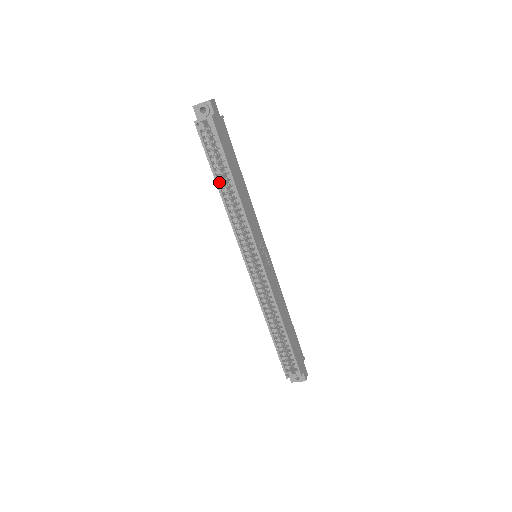
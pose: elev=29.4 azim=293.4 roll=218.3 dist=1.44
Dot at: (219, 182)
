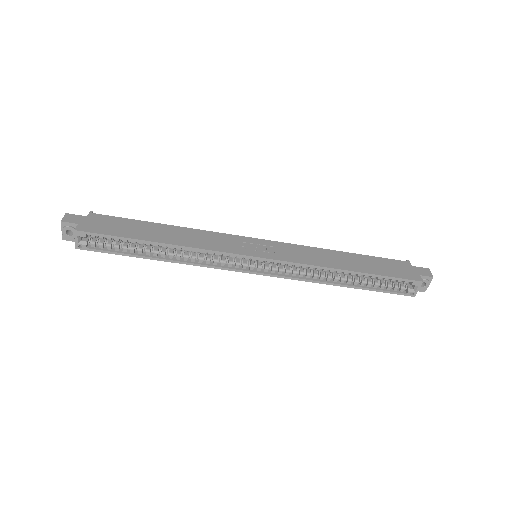
Dot at: (152, 255)
